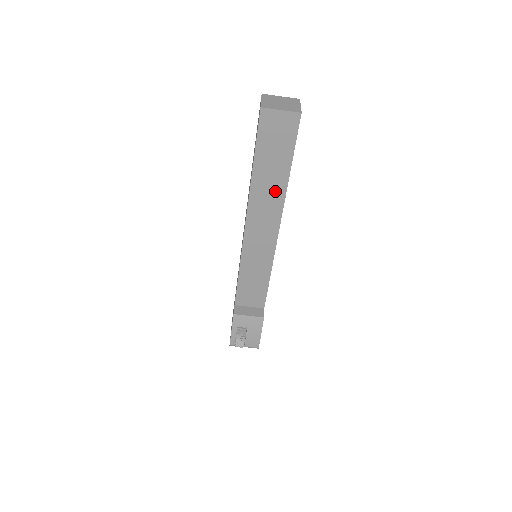
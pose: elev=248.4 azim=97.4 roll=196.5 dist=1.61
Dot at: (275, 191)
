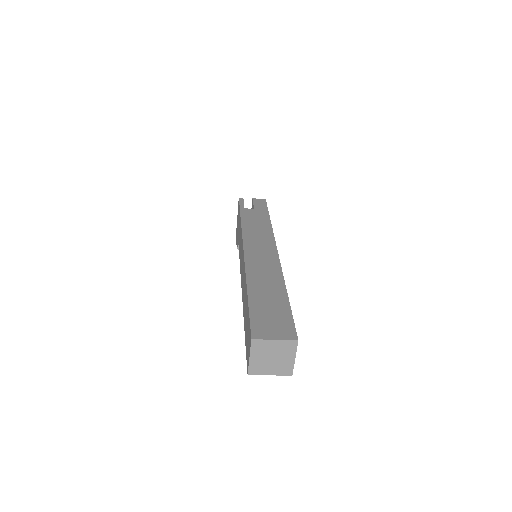
Dot at: occluded
